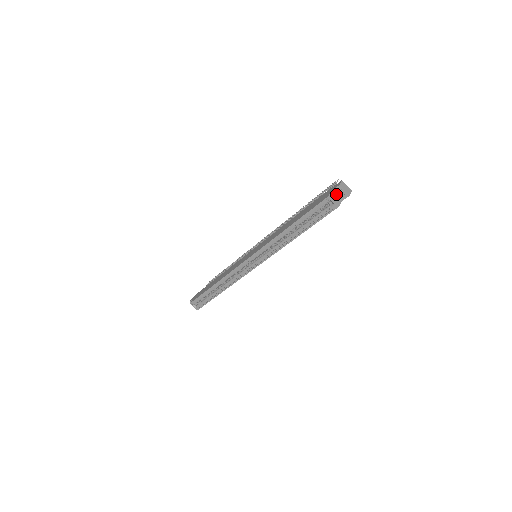
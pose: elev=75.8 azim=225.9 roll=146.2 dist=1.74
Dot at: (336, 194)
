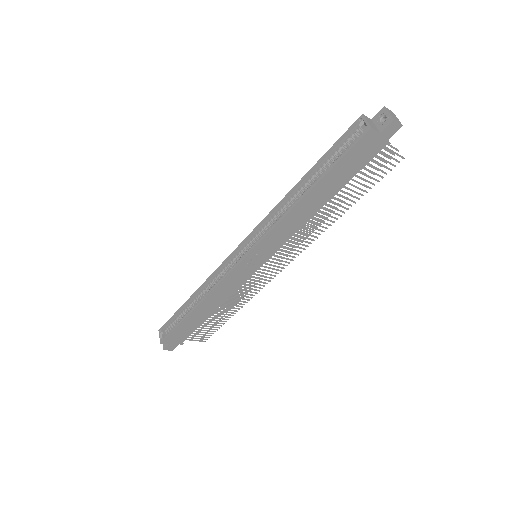
Dot at: (377, 122)
